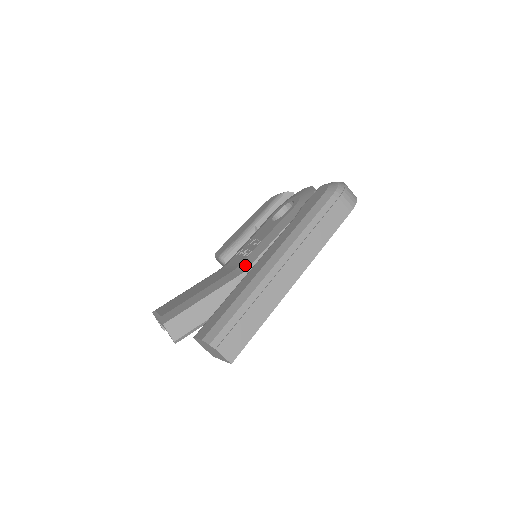
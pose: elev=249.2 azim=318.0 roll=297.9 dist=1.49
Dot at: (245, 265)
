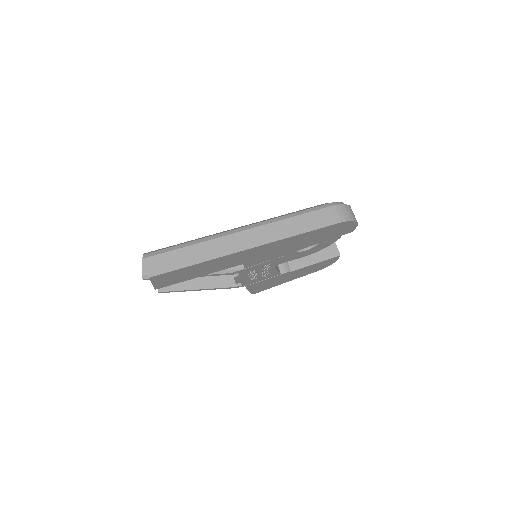
Dot at: occluded
